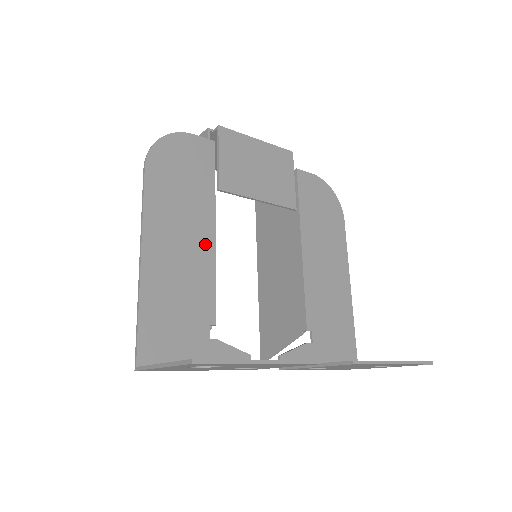
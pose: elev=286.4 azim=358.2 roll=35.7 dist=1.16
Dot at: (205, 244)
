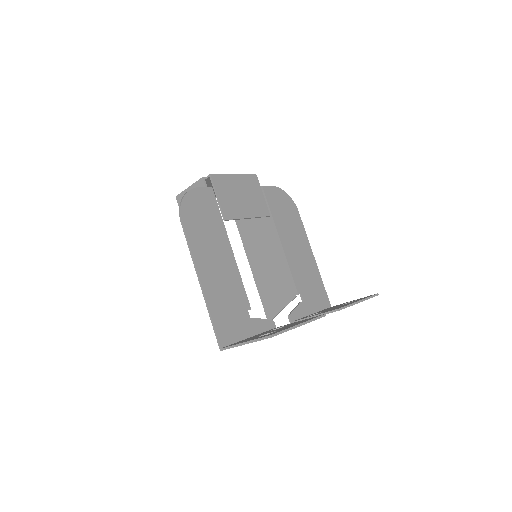
Dot at: (229, 260)
